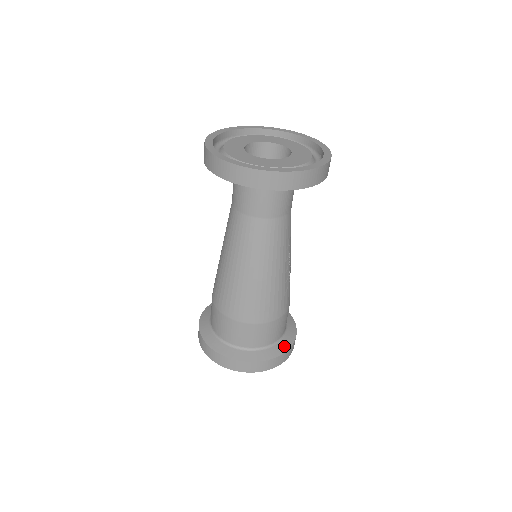
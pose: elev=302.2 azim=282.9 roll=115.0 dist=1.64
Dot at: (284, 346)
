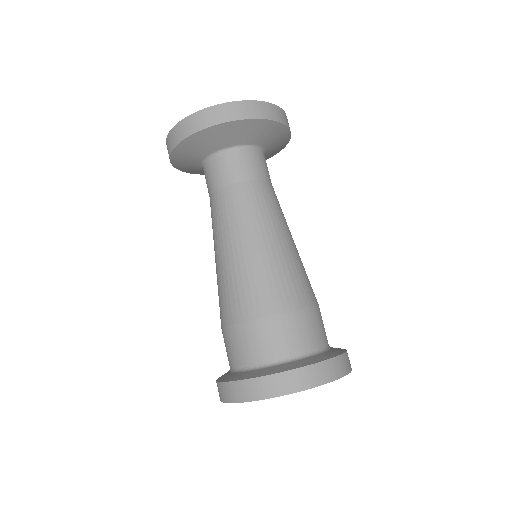
Dot at: (340, 349)
